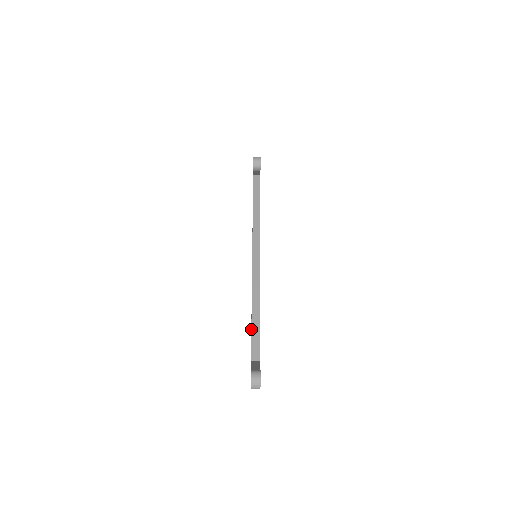
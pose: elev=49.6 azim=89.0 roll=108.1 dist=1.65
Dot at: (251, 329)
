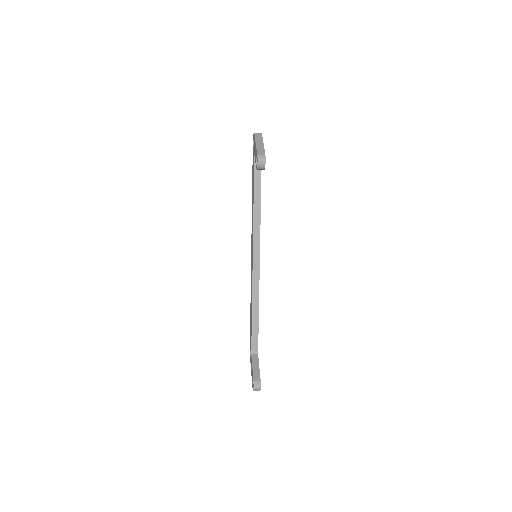
Dot at: (251, 329)
